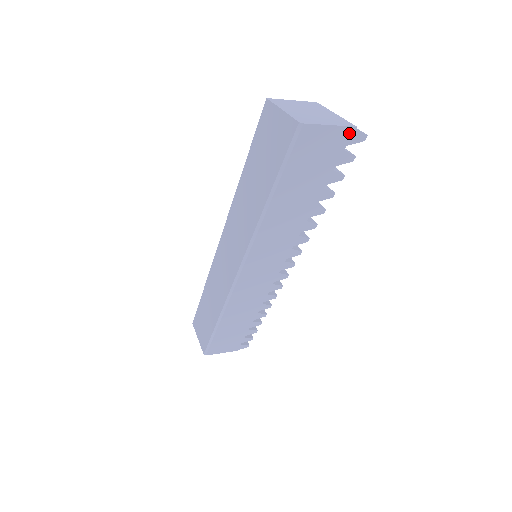
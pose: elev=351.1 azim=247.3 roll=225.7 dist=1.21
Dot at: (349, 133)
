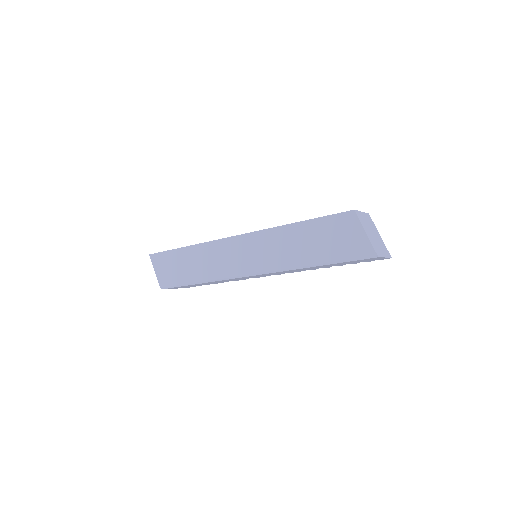
Dot at: (386, 258)
